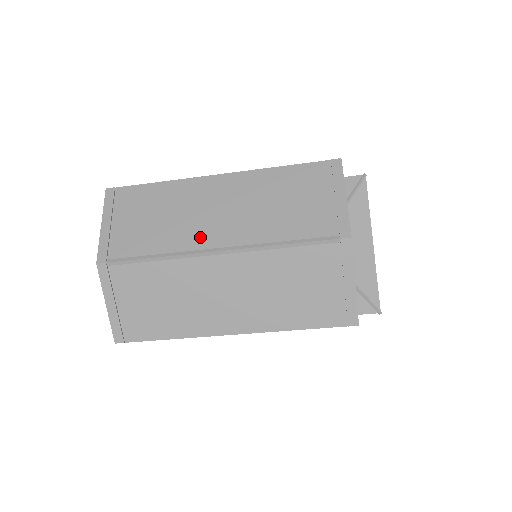
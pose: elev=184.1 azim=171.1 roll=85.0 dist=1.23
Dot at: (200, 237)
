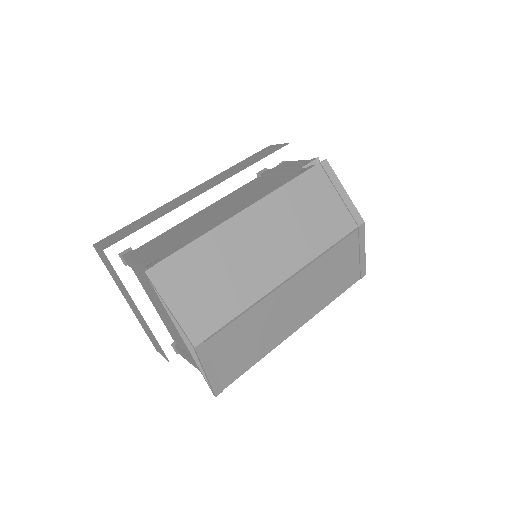
Dot at: (266, 274)
